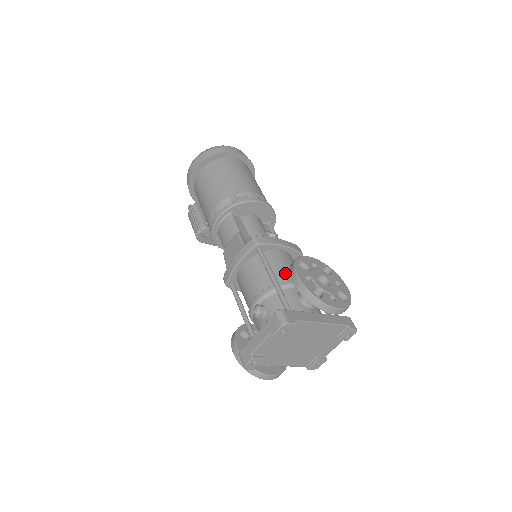
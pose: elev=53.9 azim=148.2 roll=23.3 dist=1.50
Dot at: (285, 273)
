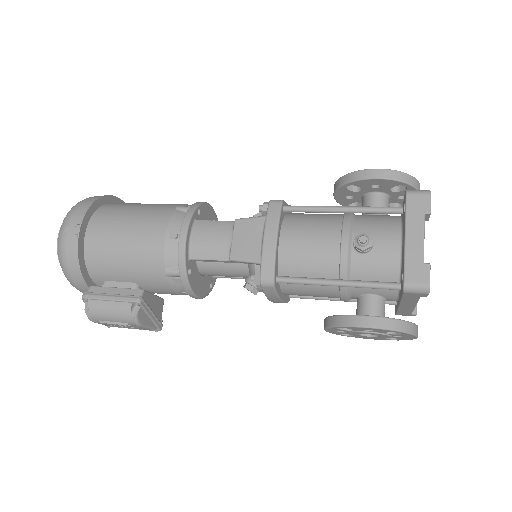
Dot at: (331, 214)
